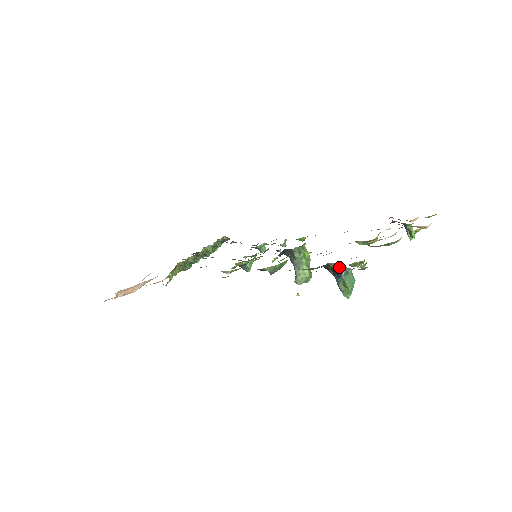
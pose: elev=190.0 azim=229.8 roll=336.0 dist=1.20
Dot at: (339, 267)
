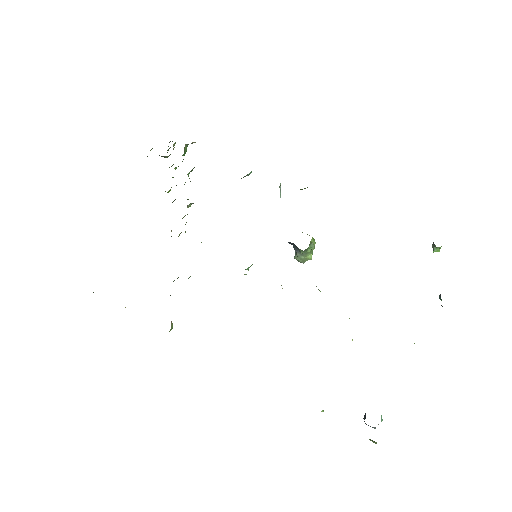
Dot at: occluded
